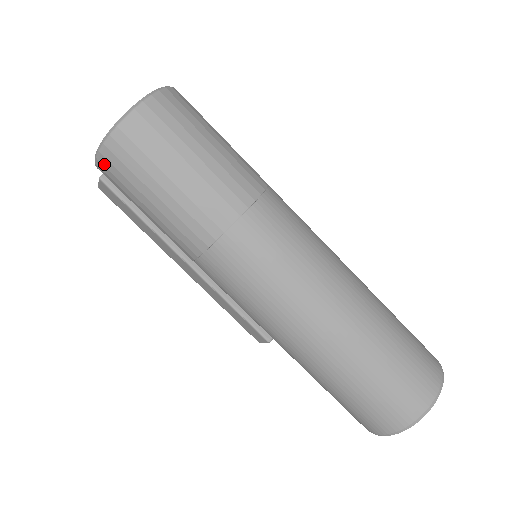
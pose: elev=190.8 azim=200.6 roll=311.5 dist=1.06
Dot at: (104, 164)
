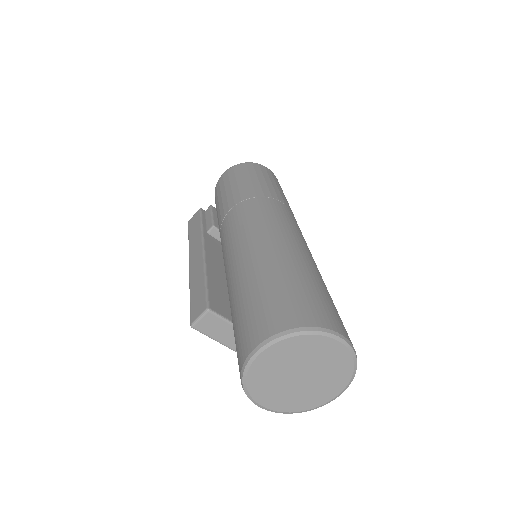
Dot at: (229, 171)
